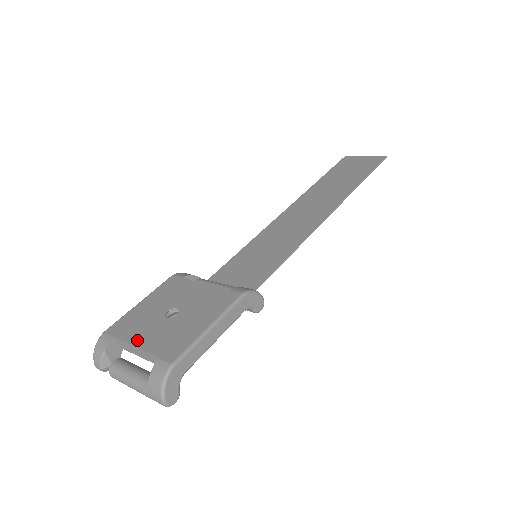
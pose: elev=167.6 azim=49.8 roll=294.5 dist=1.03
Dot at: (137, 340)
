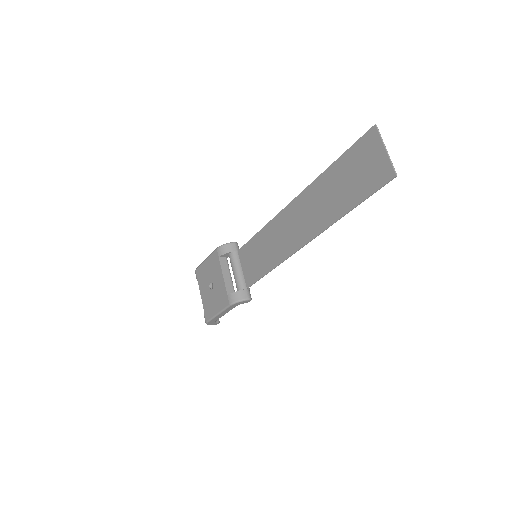
Dot at: (201, 292)
